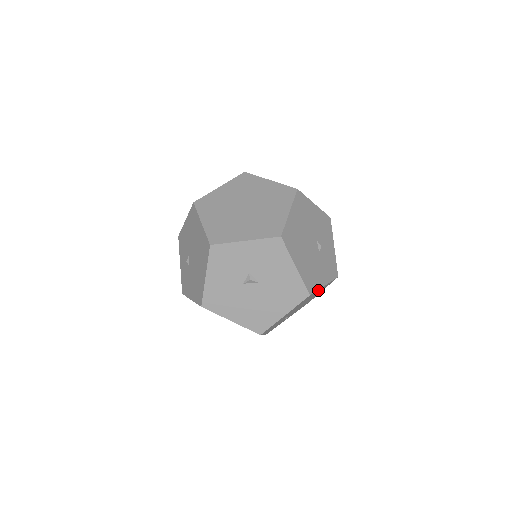
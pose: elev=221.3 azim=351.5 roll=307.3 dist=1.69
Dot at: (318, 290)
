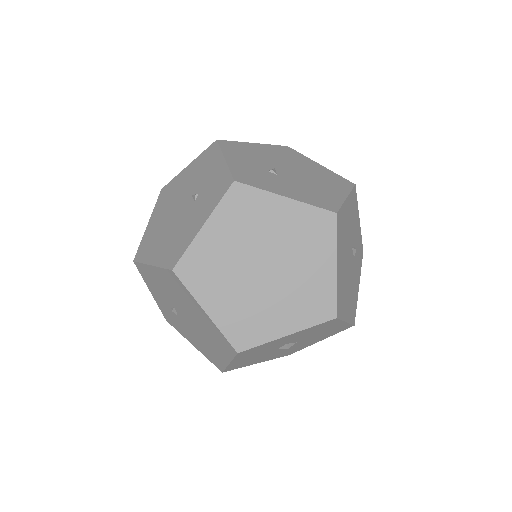
Dot at: occluded
